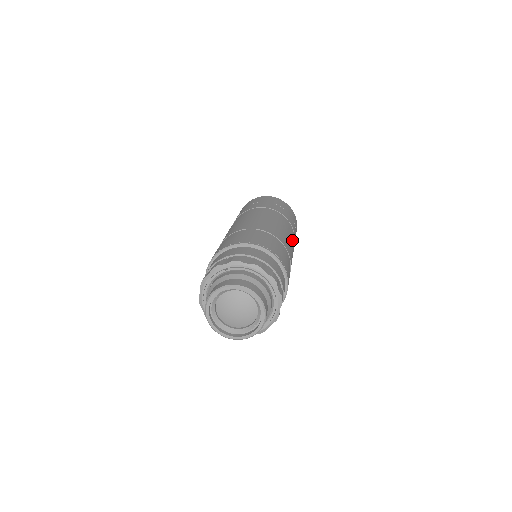
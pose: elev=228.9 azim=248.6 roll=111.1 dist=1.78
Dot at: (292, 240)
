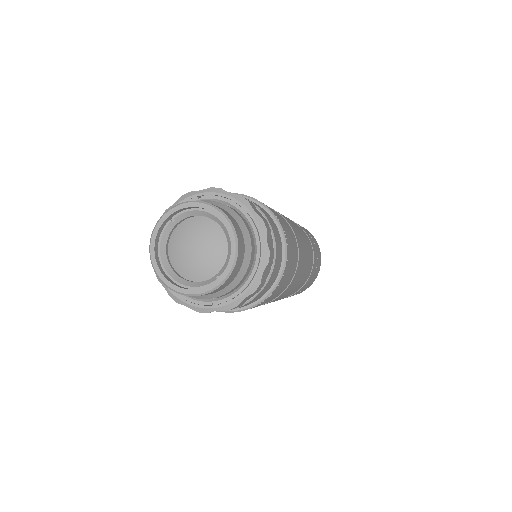
Dot at: (308, 252)
